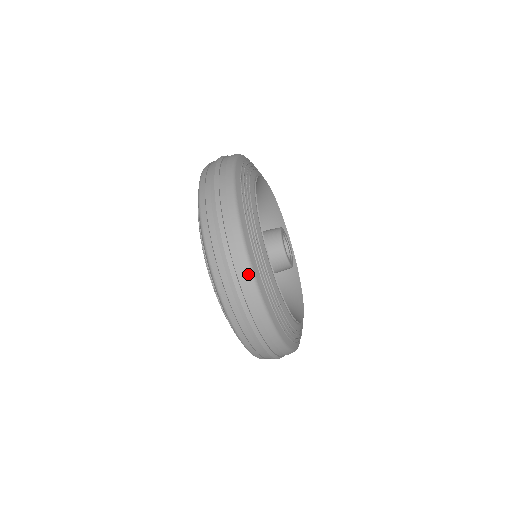
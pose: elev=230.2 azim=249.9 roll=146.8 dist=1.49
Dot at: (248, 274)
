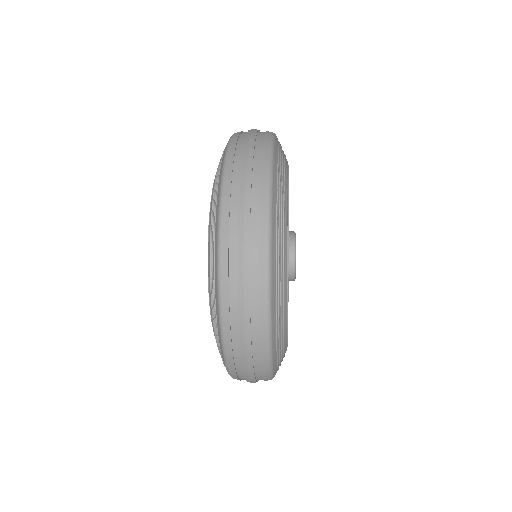
Dot at: (264, 324)
